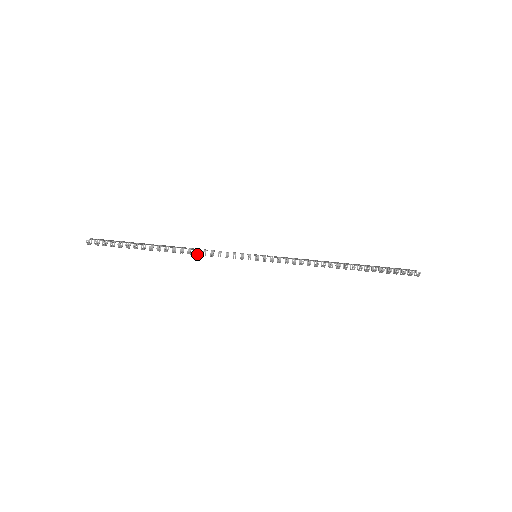
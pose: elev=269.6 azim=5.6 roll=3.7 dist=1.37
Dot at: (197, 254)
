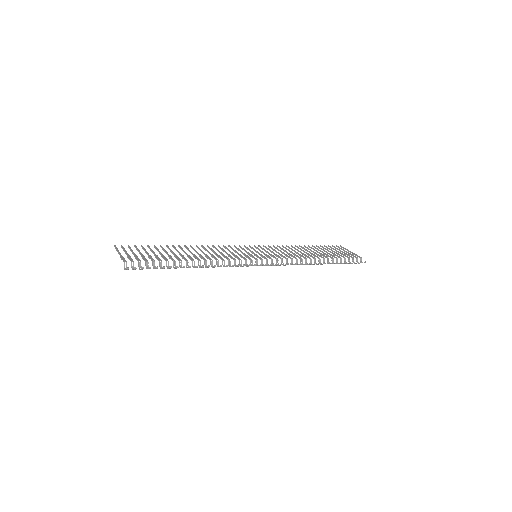
Dot at: occluded
